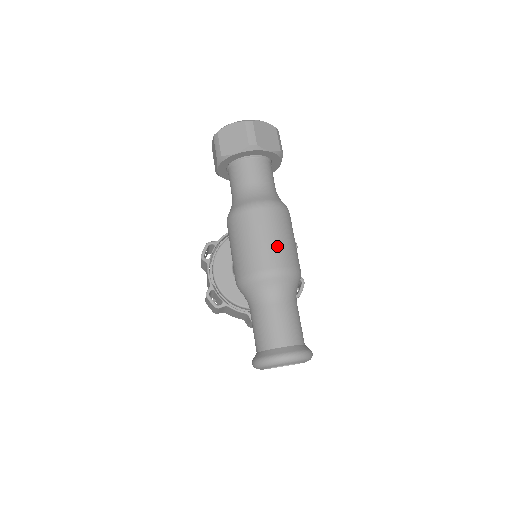
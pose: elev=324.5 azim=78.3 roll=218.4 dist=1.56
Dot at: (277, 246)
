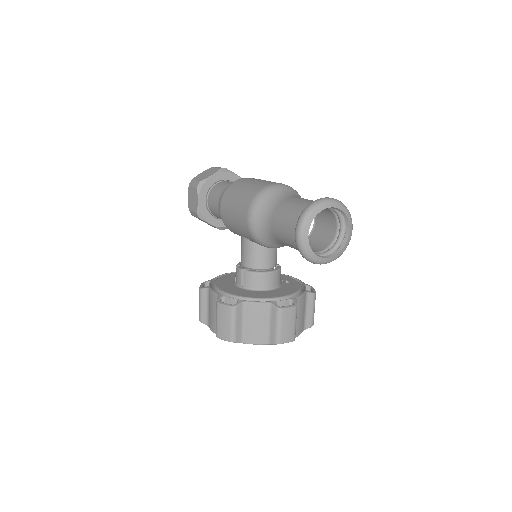
Dot at: occluded
